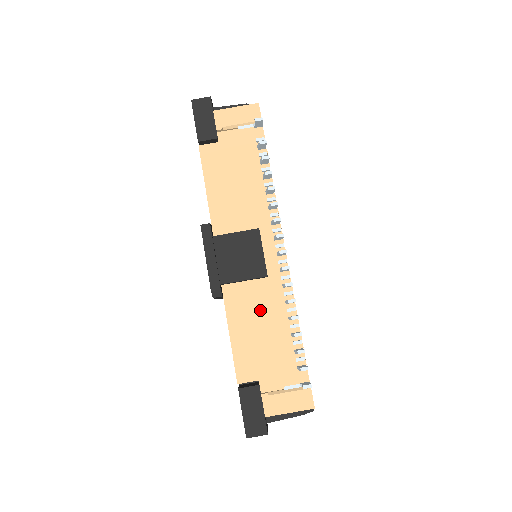
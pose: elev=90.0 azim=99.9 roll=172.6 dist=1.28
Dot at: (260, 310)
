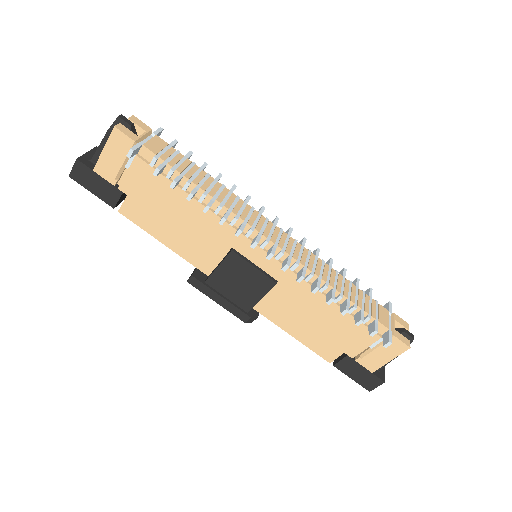
Dot at: (297, 305)
